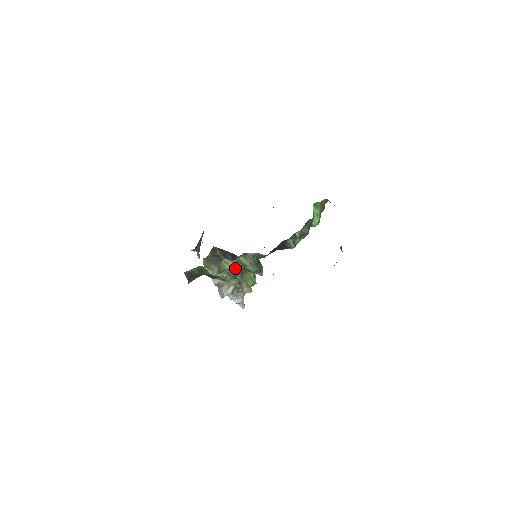
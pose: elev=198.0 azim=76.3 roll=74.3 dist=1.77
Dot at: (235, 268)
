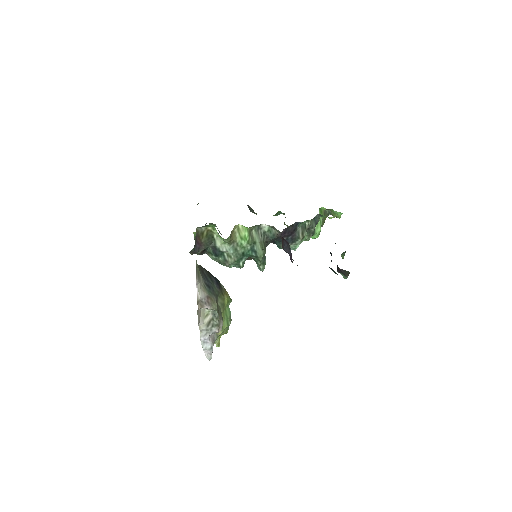
Dot at: (245, 242)
